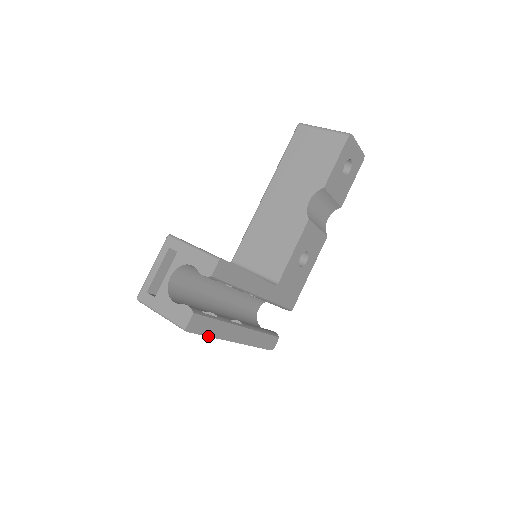
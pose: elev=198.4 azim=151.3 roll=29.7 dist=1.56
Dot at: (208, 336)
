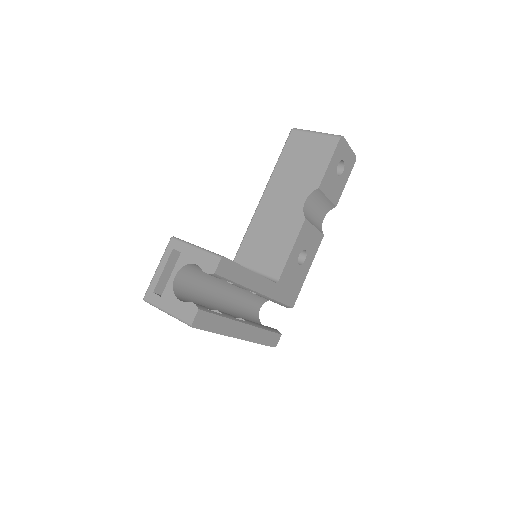
Dot at: (213, 332)
